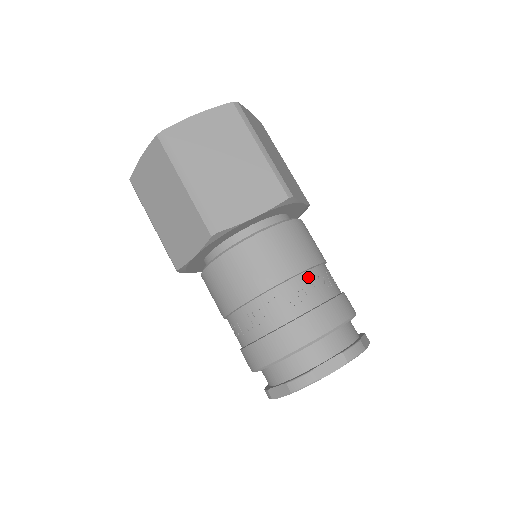
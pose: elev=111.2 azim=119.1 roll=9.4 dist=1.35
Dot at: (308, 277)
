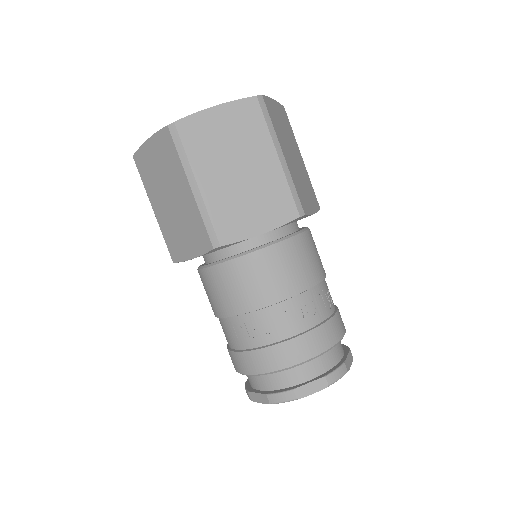
Dot at: occluded
